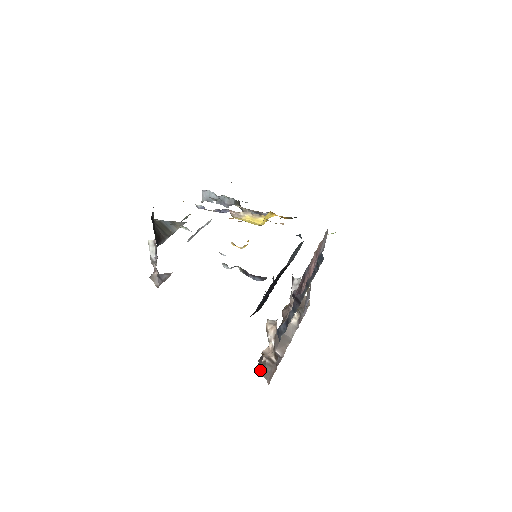
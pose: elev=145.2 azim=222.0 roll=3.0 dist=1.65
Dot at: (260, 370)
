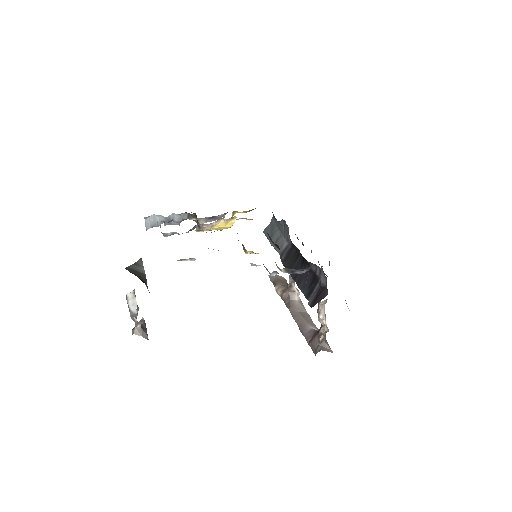
Dot at: (323, 349)
